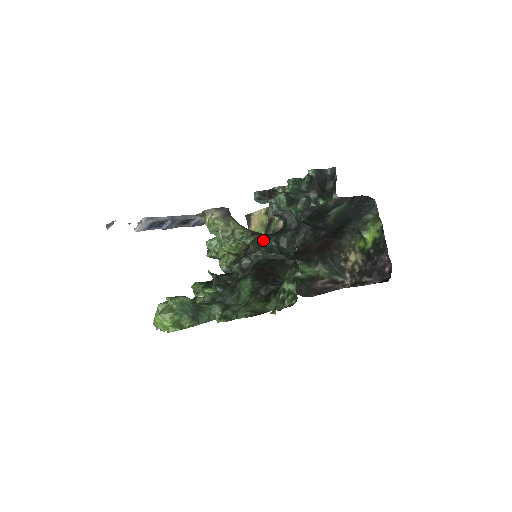
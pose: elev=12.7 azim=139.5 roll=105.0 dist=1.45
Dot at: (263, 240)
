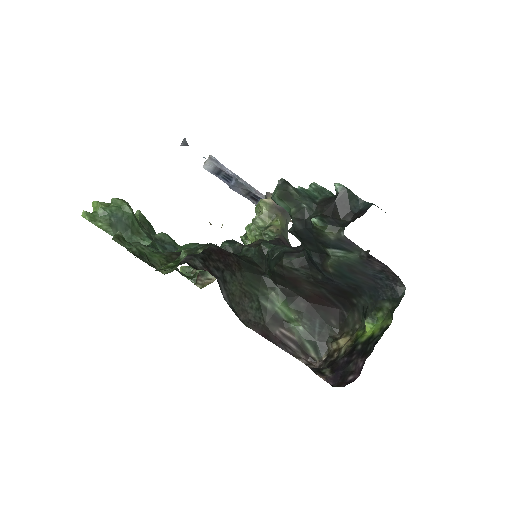
Dot at: occluded
